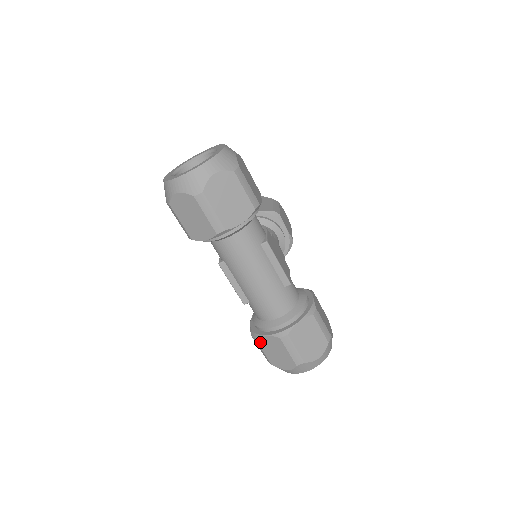
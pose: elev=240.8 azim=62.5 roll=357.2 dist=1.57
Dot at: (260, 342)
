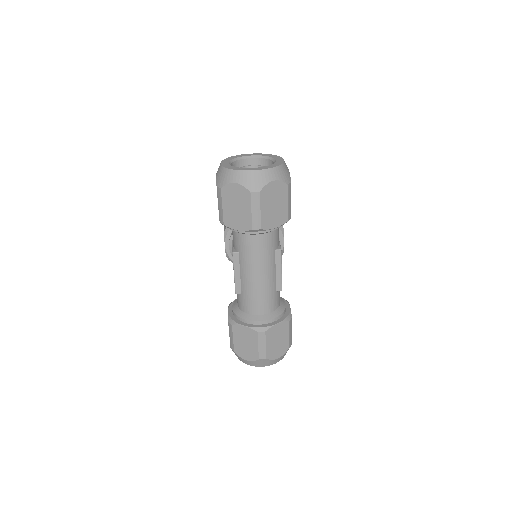
Dot at: (235, 330)
